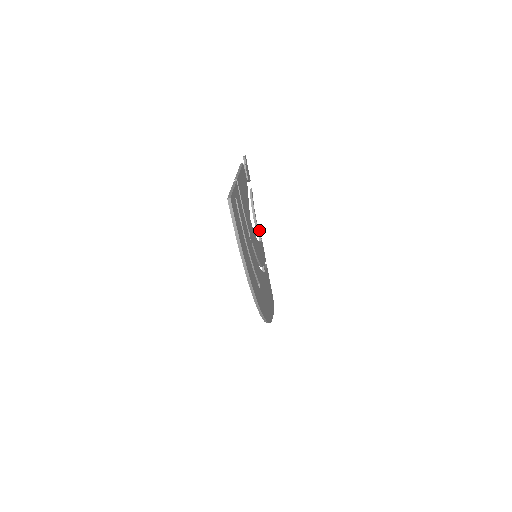
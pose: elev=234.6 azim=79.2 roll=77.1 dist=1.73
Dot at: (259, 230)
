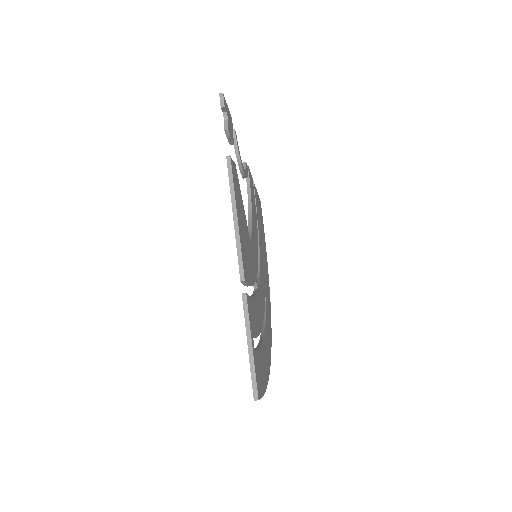
Dot at: (246, 166)
